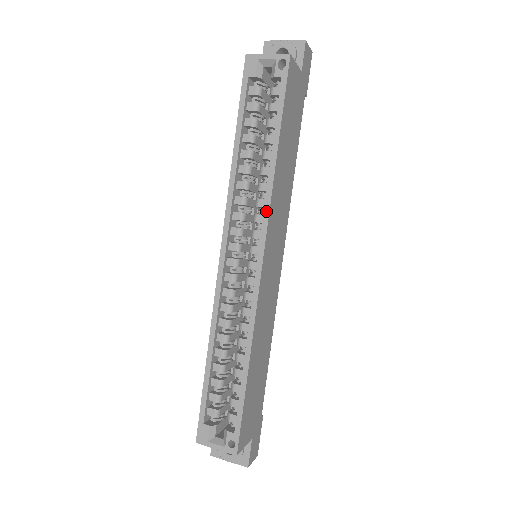
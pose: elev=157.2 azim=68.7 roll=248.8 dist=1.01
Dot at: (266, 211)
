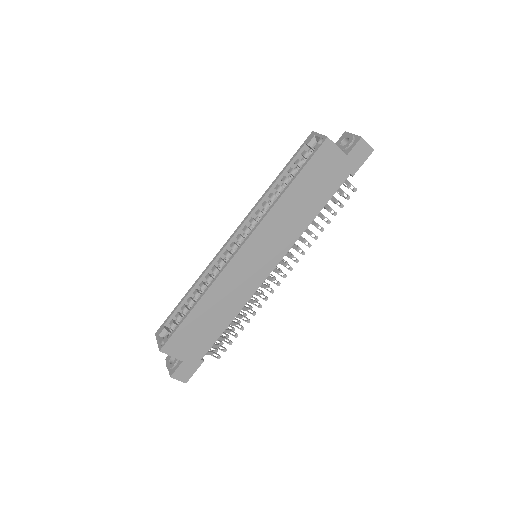
Dot at: (259, 222)
